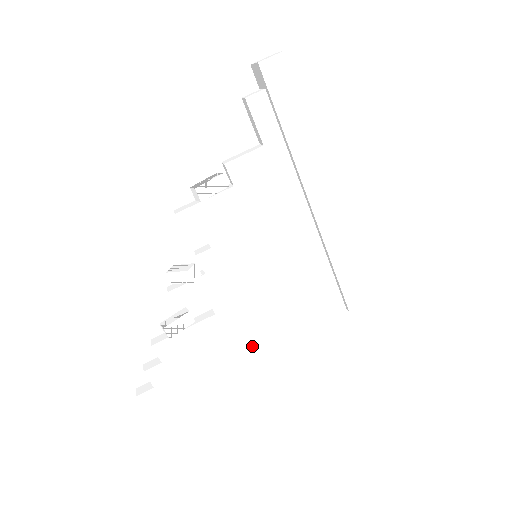
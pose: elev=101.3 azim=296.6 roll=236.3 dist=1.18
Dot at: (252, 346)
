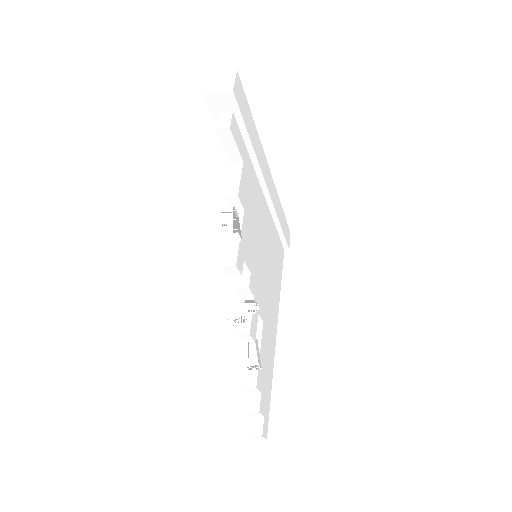
Dot at: (275, 324)
